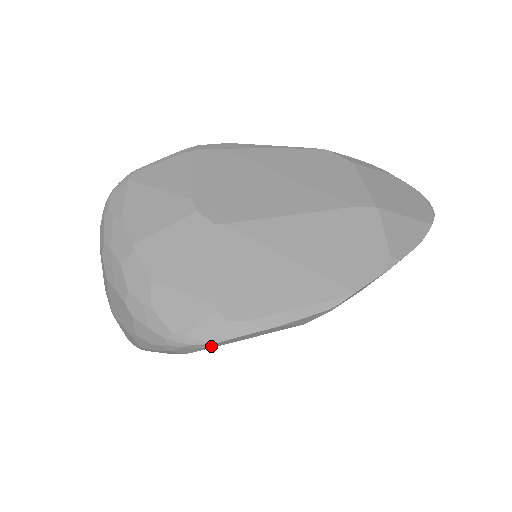
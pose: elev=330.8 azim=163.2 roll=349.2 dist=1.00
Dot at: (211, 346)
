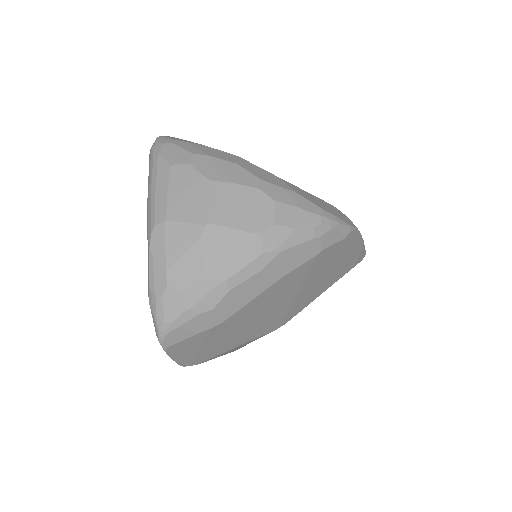
Dot at: (350, 233)
